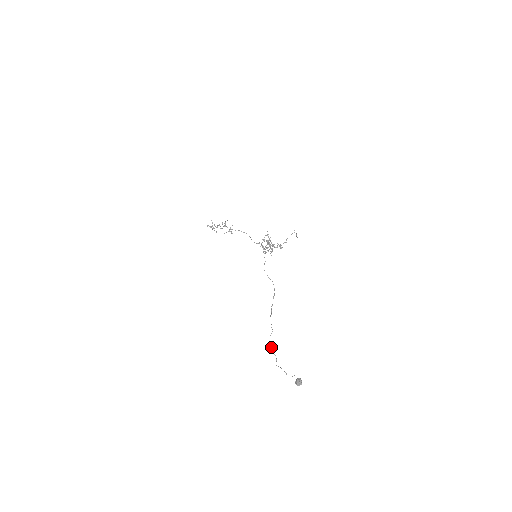
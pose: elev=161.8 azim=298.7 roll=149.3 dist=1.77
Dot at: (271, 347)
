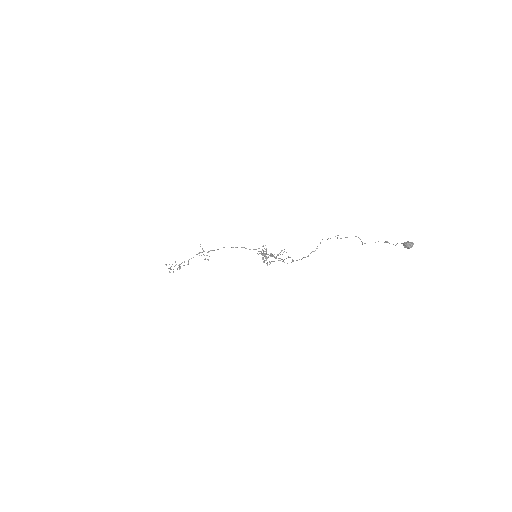
Dot at: occluded
